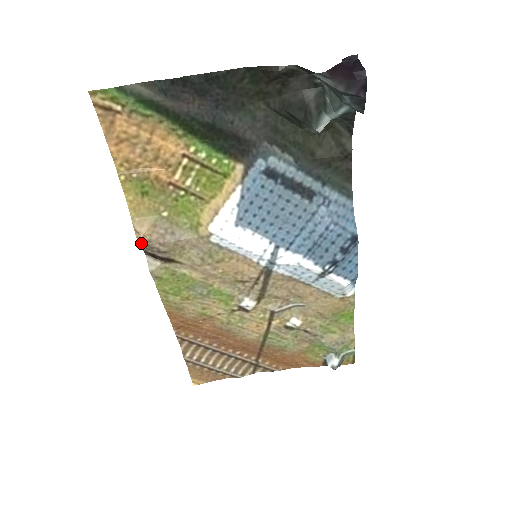
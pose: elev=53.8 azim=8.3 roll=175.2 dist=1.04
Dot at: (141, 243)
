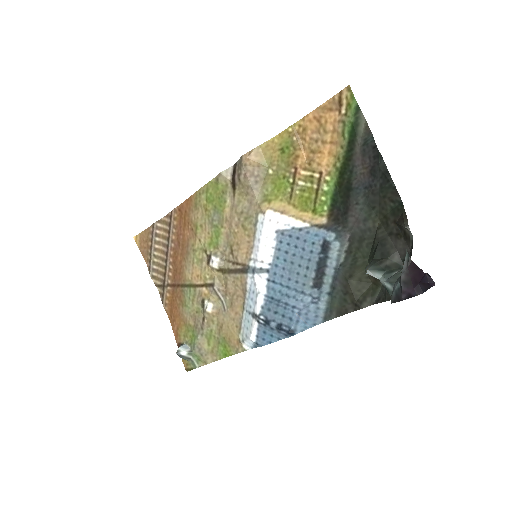
Dot at: (242, 159)
